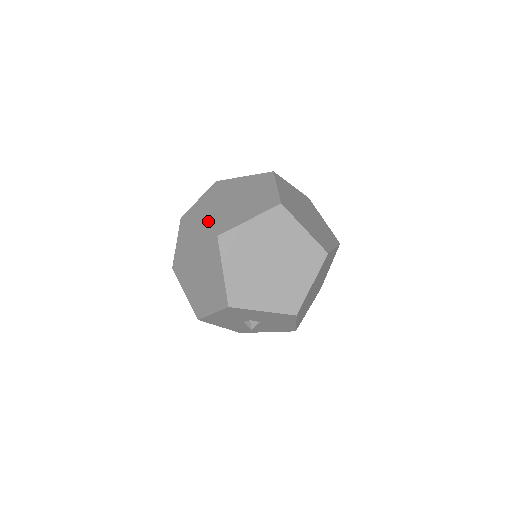
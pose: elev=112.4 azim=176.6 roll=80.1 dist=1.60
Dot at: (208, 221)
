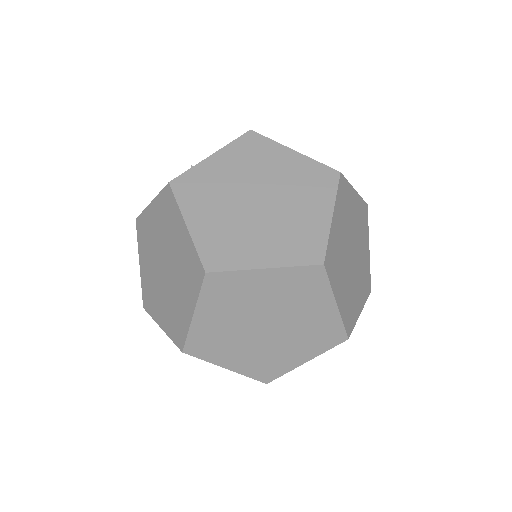
Dot at: (163, 318)
